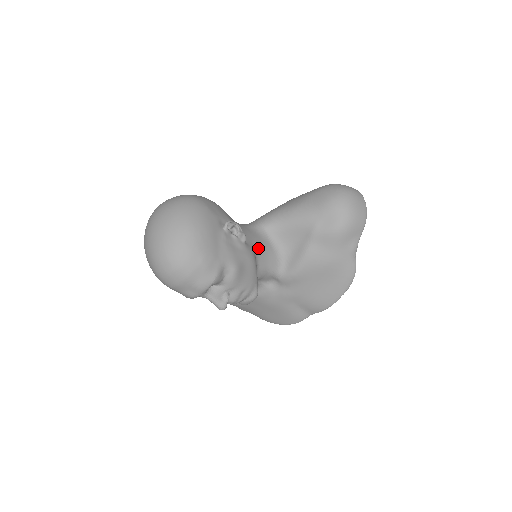
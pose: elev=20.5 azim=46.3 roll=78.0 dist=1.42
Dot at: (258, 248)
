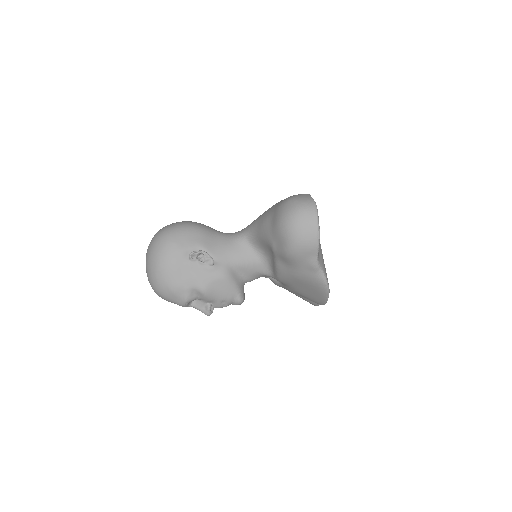
Dot at: (237, 261)
